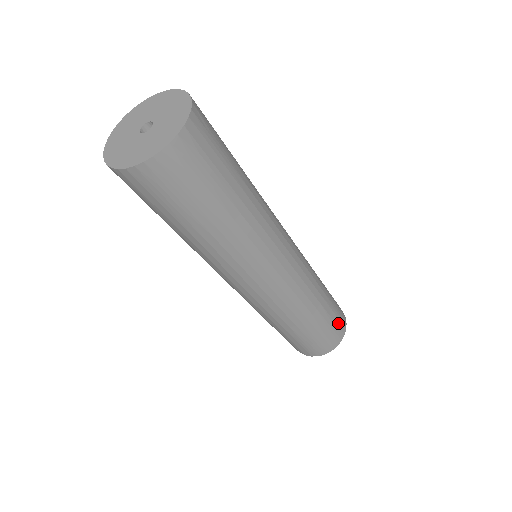
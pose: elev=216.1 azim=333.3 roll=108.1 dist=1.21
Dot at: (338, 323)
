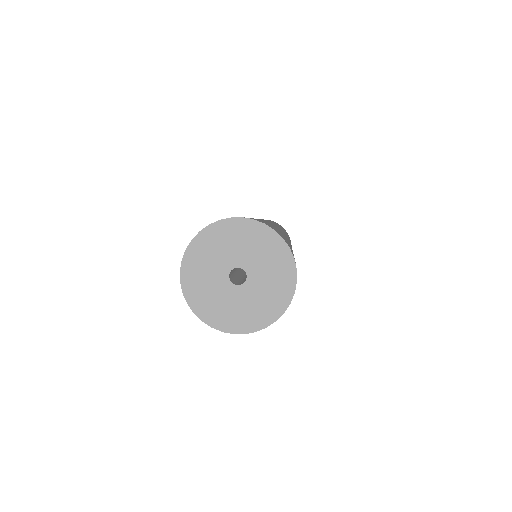
Dot at: occluded
